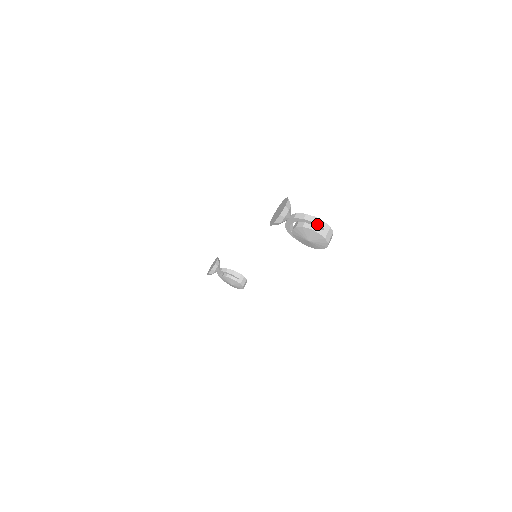
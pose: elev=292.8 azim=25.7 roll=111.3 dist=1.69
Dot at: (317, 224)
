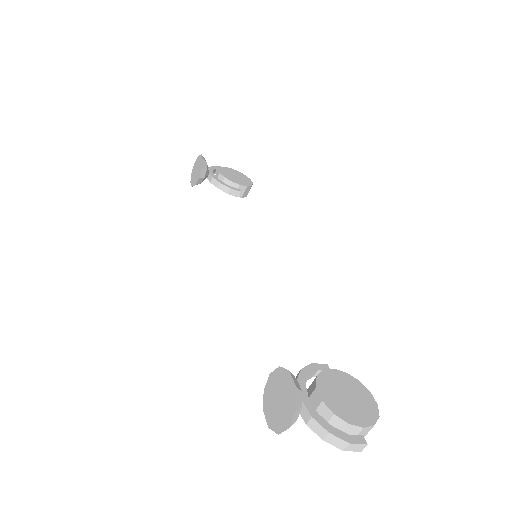
Dot at: occluded
